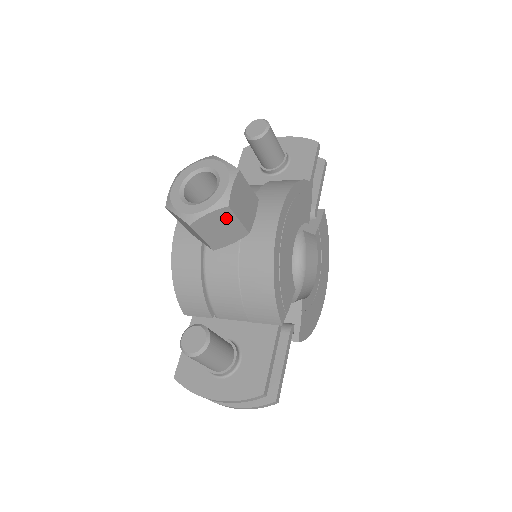
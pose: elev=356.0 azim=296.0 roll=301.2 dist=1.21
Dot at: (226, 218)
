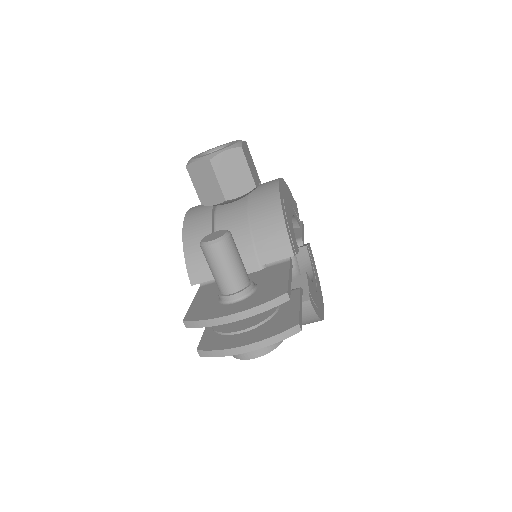
Dot at: (239, 161)
